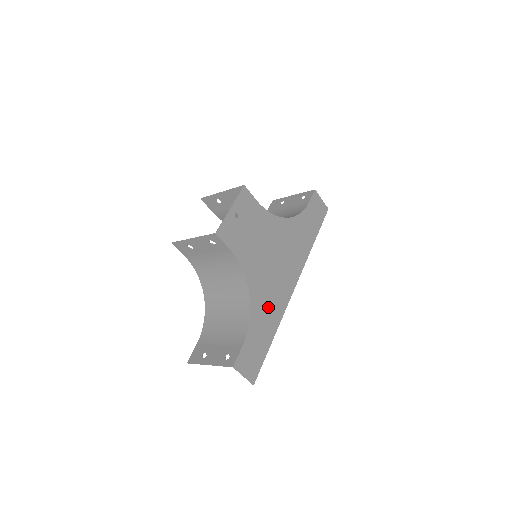
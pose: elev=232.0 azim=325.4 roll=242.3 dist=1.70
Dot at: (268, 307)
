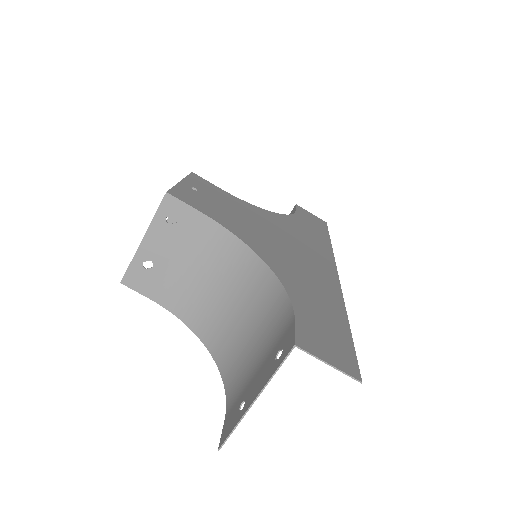
Dot at: (309, 283)
